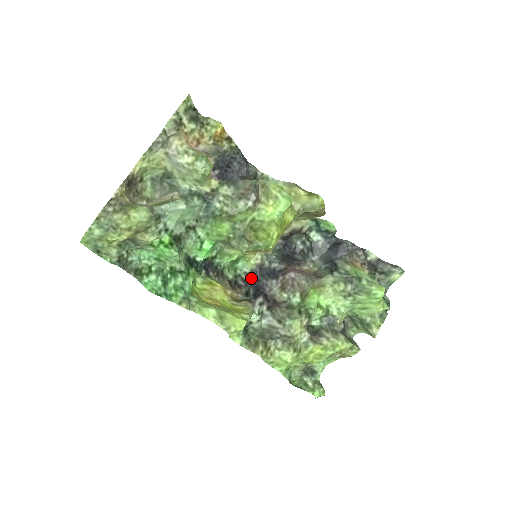
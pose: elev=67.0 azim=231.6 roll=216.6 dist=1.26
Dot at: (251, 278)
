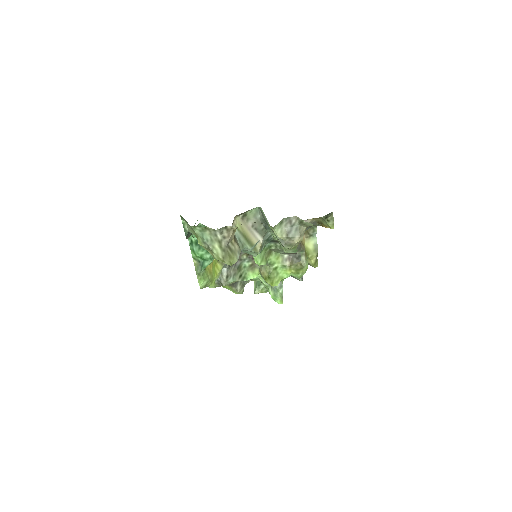
Dot at: occluded
